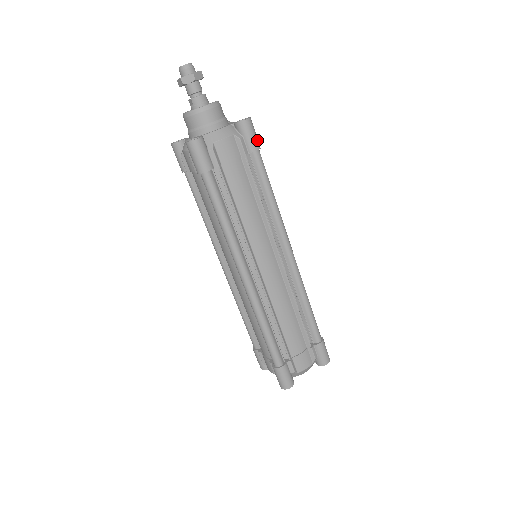
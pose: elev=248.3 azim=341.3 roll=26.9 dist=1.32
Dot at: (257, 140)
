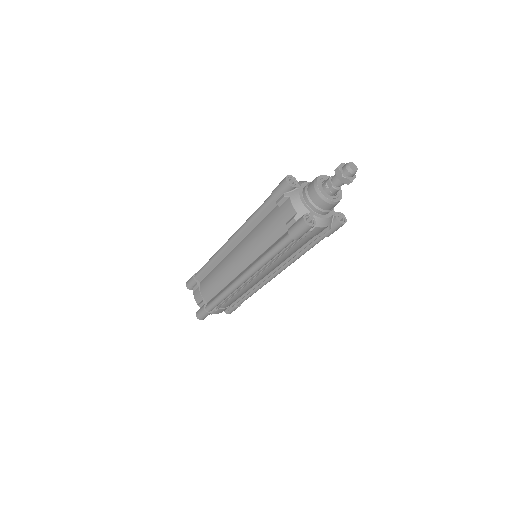
Dot at: occluded
